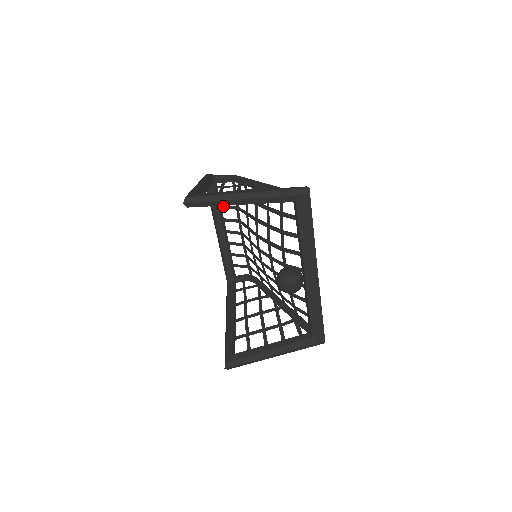
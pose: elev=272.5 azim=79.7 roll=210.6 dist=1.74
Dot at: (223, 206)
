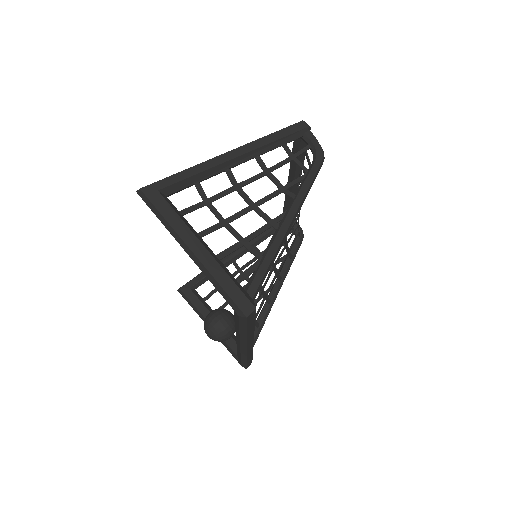
Dot at: occluded
